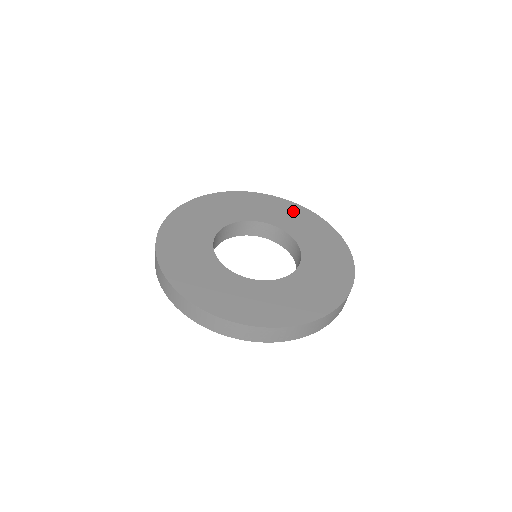
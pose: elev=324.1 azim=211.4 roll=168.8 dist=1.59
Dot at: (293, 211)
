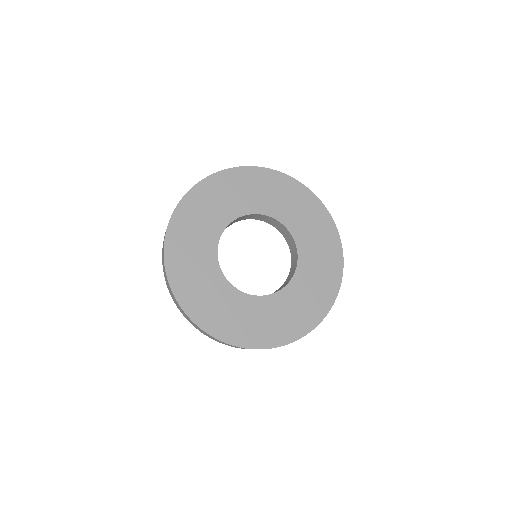
Dot at: (313, 212)
